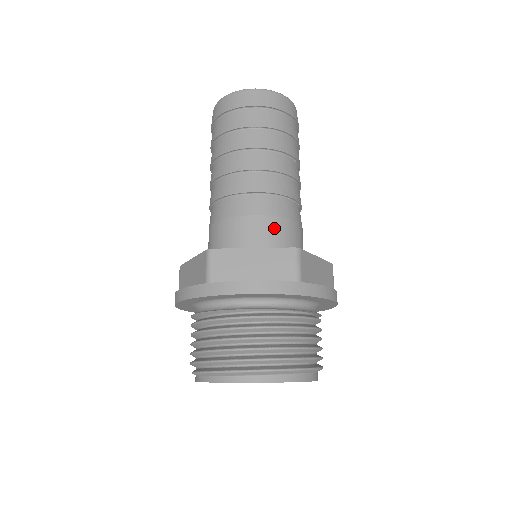
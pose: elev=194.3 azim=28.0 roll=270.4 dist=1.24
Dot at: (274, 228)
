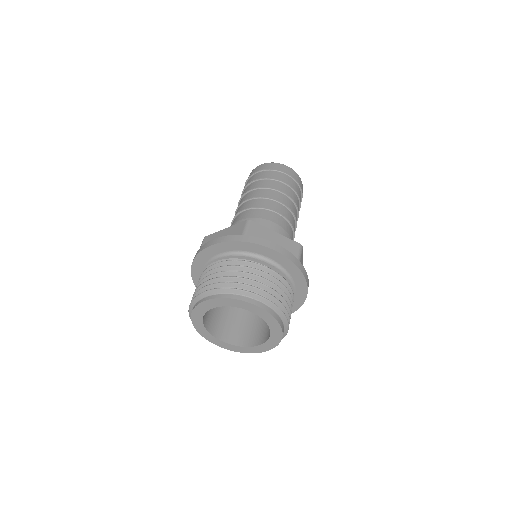
Dot at: occluded
